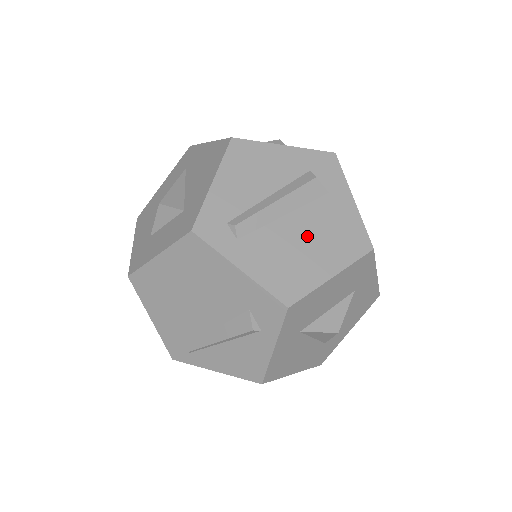
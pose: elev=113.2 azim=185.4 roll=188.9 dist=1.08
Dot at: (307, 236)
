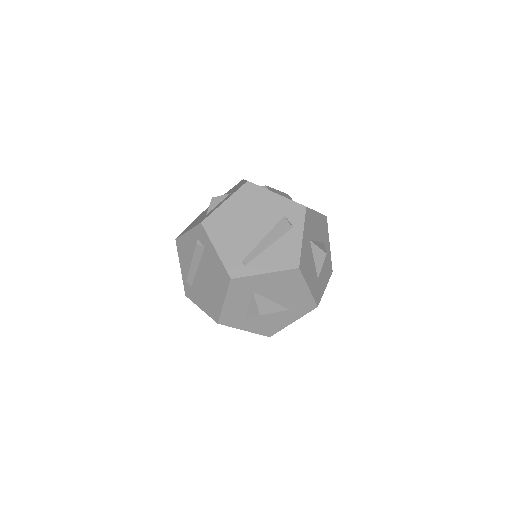
Dot at: occluded
